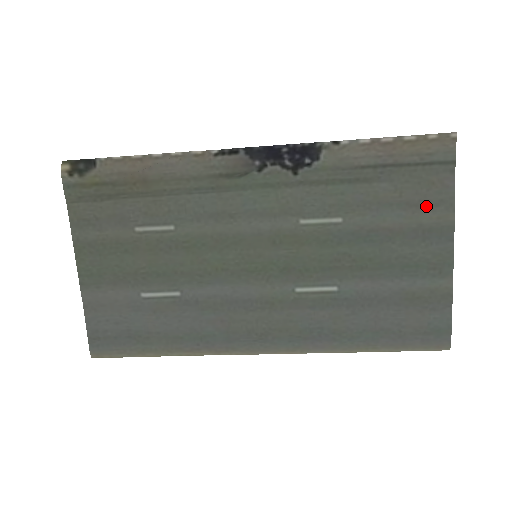
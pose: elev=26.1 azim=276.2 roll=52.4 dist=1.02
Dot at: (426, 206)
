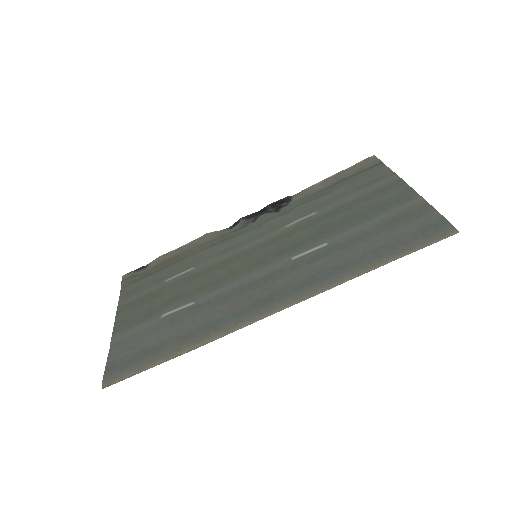
Dot at: (374, 182)
